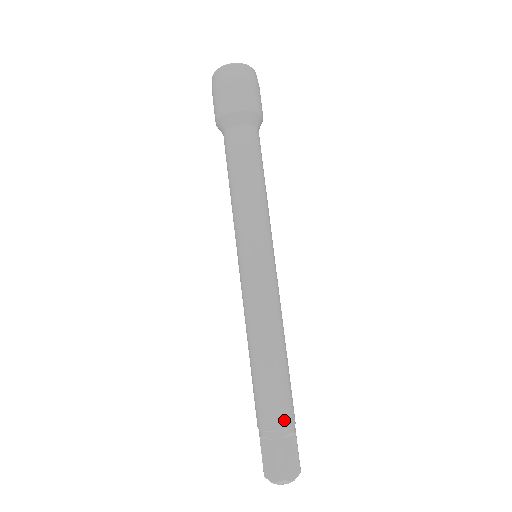
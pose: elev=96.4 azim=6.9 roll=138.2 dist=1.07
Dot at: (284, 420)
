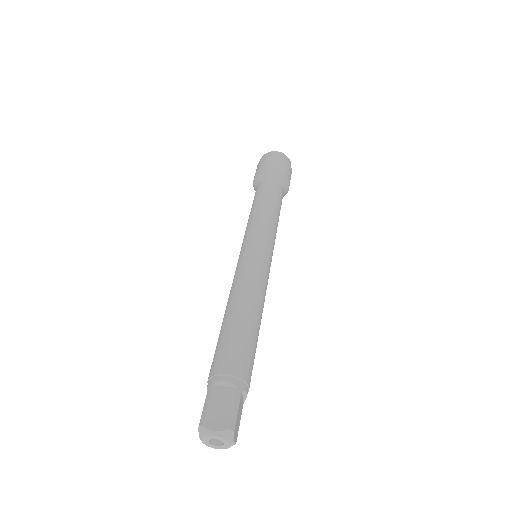
Dot at: (221, 366)
